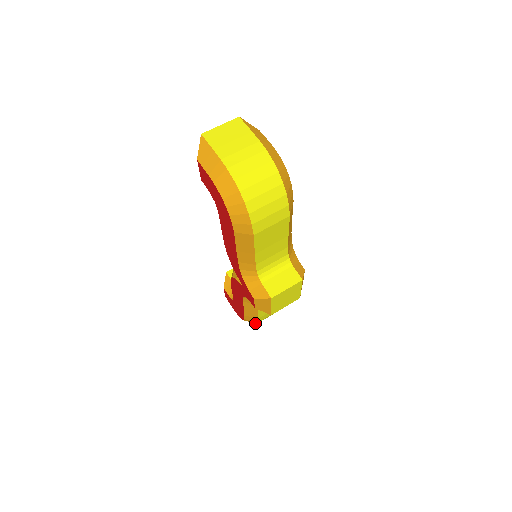
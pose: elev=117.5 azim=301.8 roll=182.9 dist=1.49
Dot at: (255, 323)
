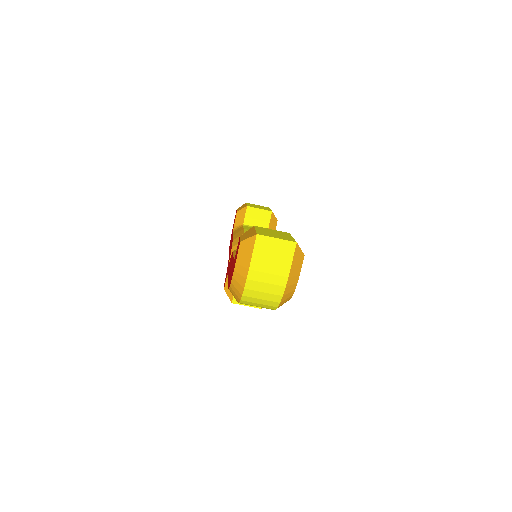
Dot at: occluded
